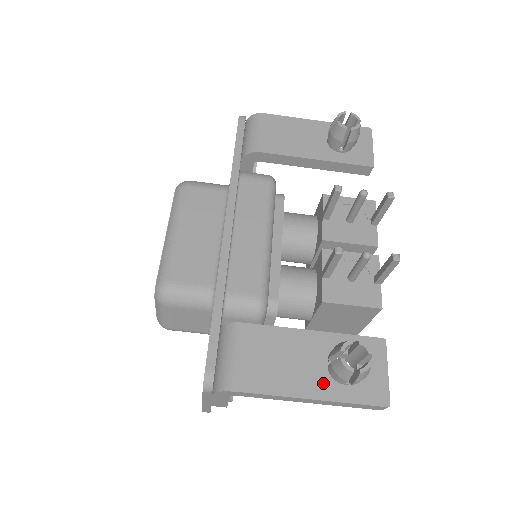
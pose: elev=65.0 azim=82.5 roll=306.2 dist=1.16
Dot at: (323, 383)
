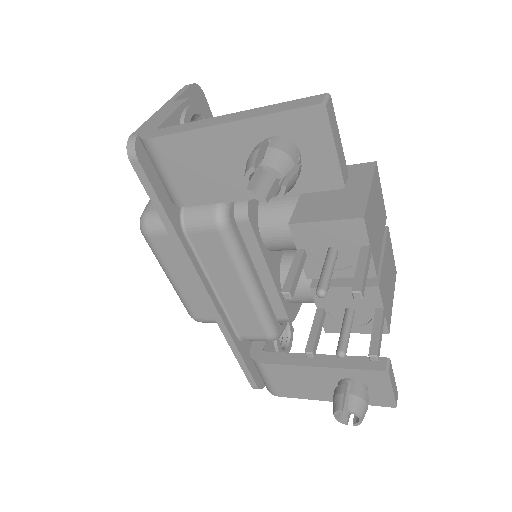
Dot at: occluded
